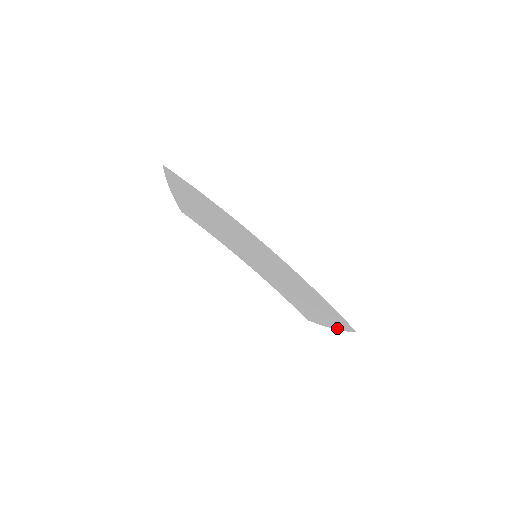
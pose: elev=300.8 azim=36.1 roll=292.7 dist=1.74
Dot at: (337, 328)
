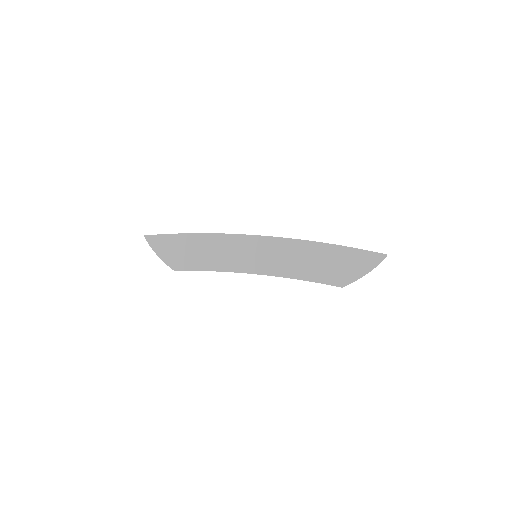
Dot at: (371, 268)
